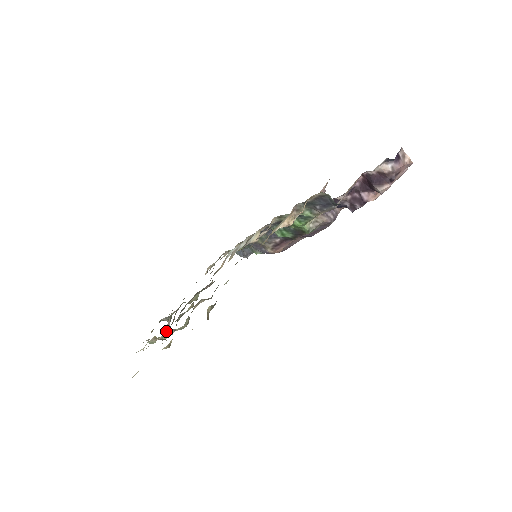
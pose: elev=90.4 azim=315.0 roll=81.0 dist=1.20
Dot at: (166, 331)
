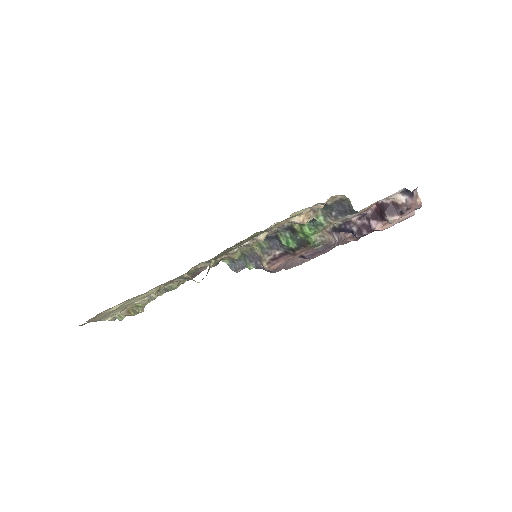
Dot at: occluded
